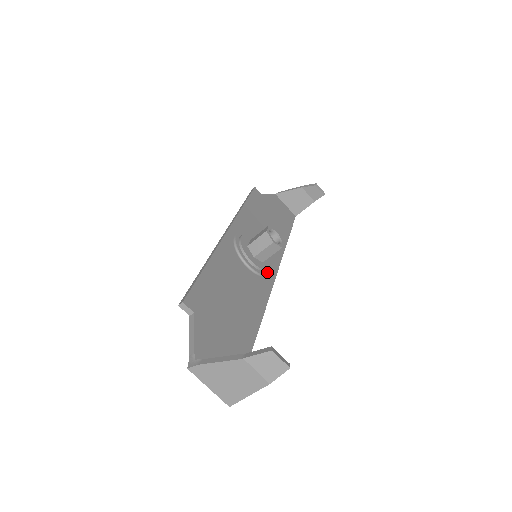
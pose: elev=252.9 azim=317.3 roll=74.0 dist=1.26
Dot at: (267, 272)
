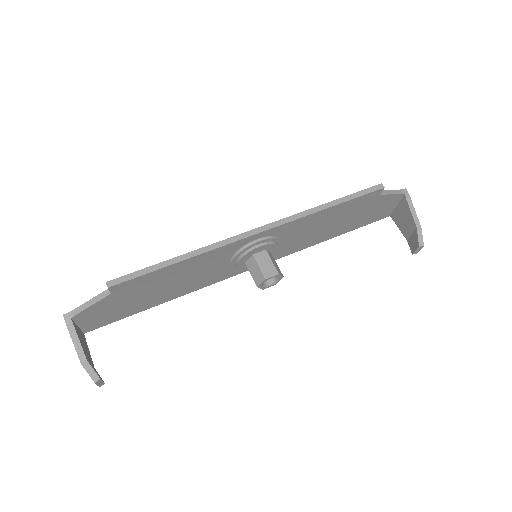
Dot at: (246, 269)
